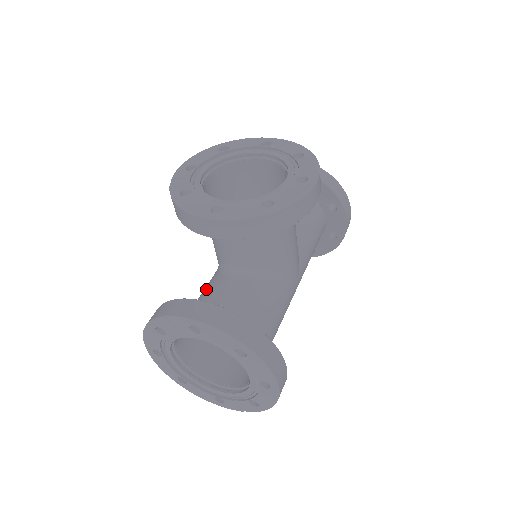
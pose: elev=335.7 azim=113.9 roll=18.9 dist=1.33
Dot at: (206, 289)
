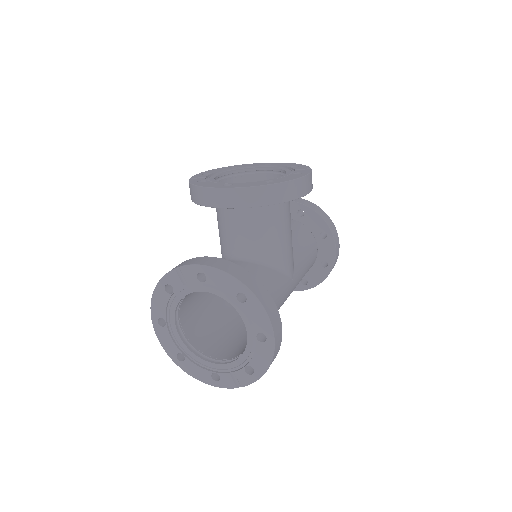
Dot at: occluded
